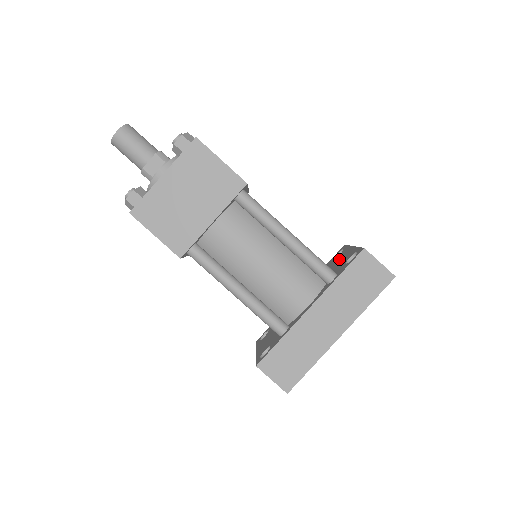
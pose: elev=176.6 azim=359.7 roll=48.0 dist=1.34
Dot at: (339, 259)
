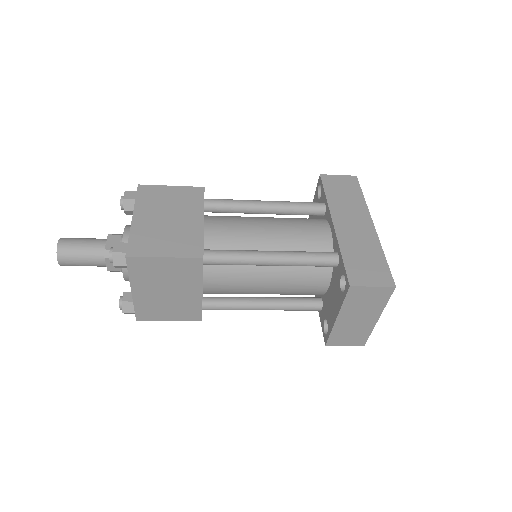
Dot at: occluded
